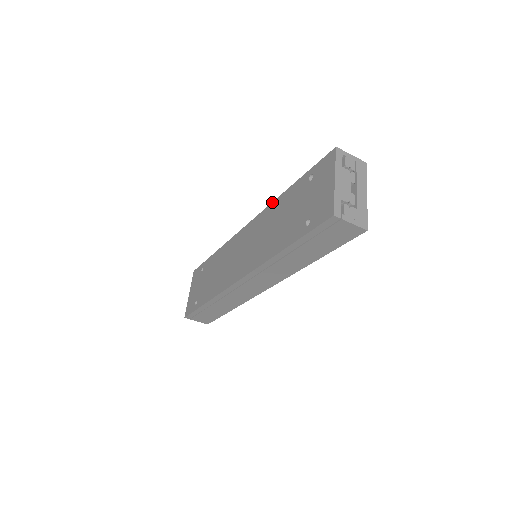
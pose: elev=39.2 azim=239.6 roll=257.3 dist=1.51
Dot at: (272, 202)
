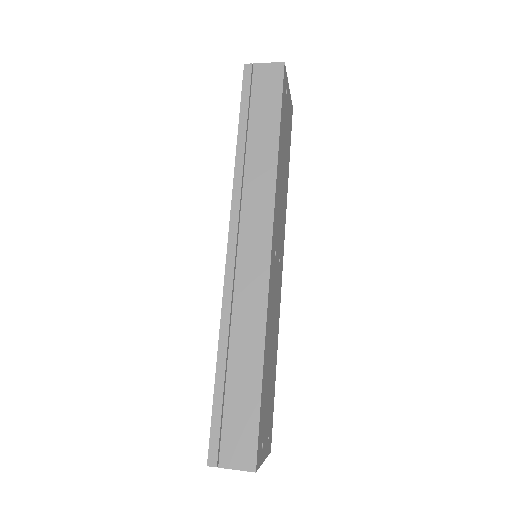
Dot at: occluded
